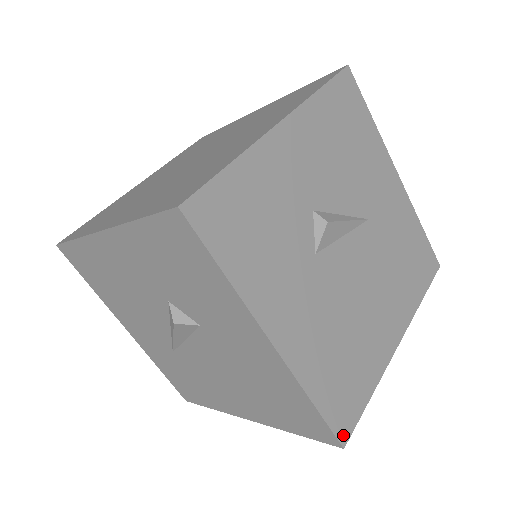
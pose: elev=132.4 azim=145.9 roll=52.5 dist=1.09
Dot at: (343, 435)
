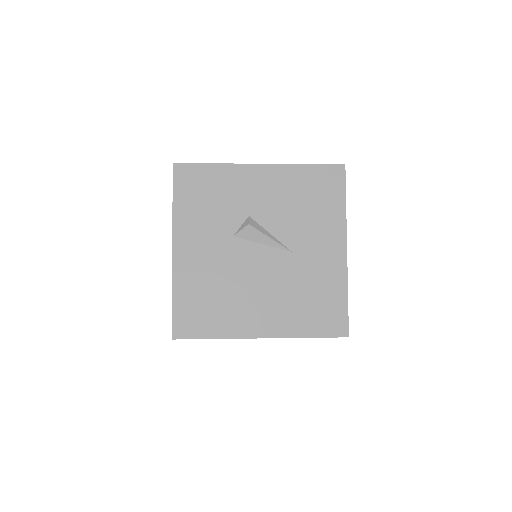
Dot at: (177, 333)
